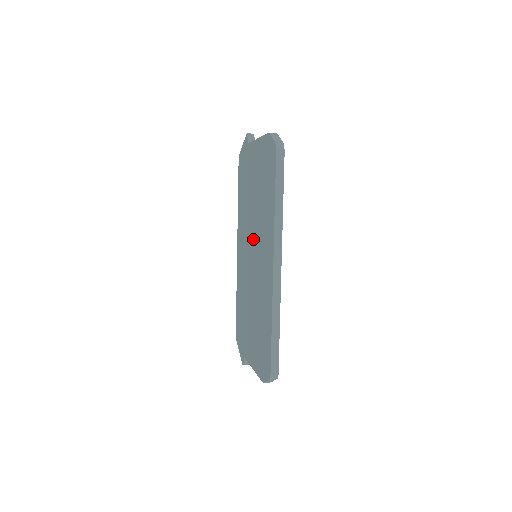
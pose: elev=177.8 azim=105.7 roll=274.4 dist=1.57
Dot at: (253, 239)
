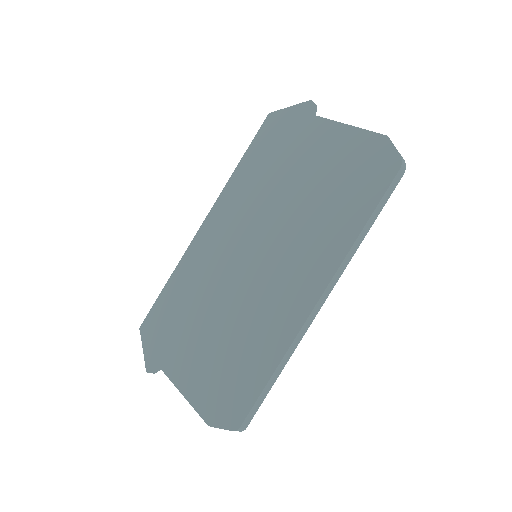
Dot at: (267, 235)
